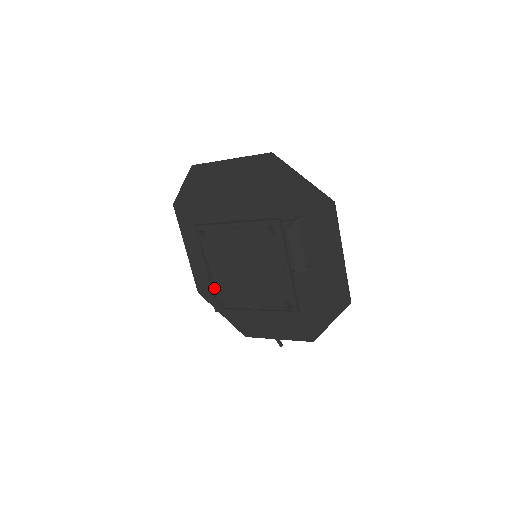
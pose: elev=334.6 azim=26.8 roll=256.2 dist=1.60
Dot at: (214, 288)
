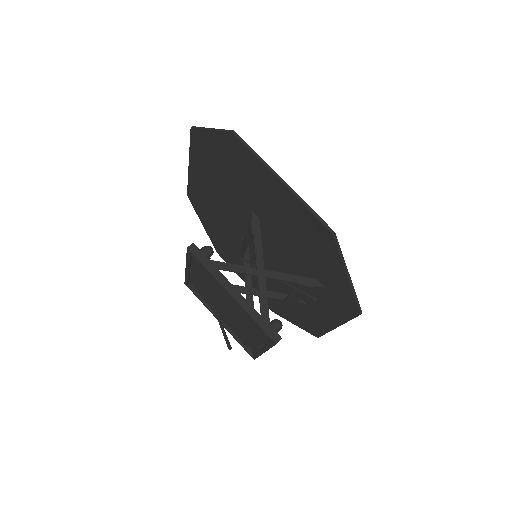
Dot at: (191, 278)
